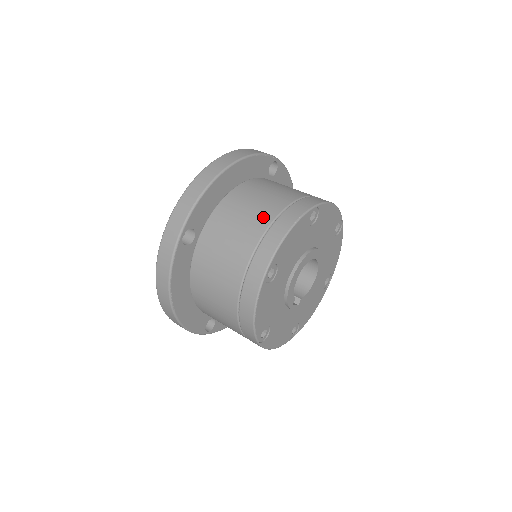
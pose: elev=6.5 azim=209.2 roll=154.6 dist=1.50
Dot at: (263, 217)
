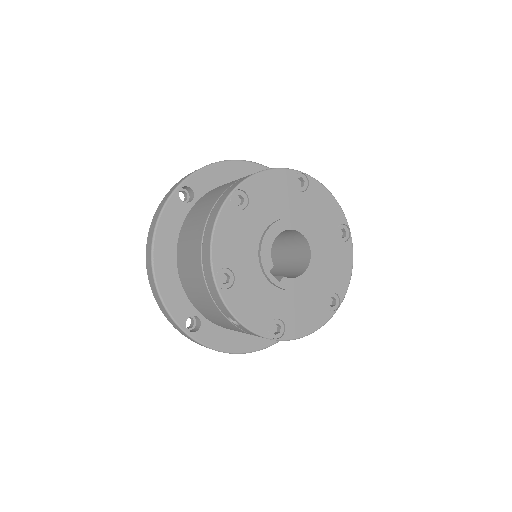
Dot at: occluded
